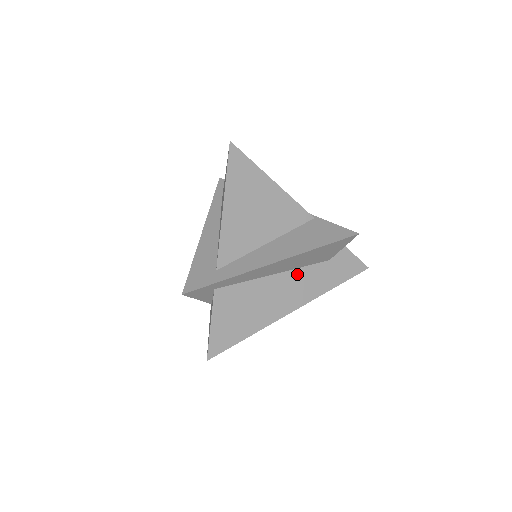
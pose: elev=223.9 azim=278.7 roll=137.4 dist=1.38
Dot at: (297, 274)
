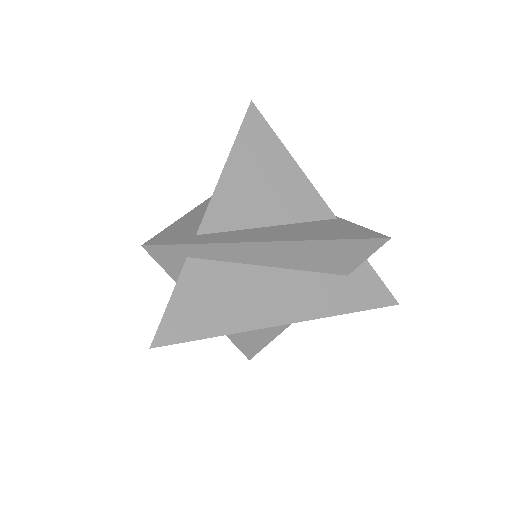
Dot at: (301, 278)
